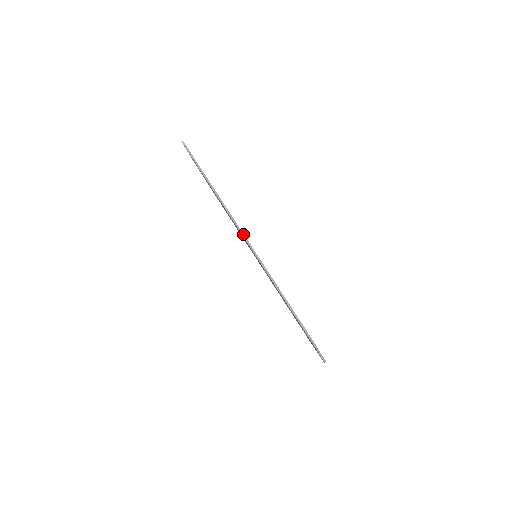
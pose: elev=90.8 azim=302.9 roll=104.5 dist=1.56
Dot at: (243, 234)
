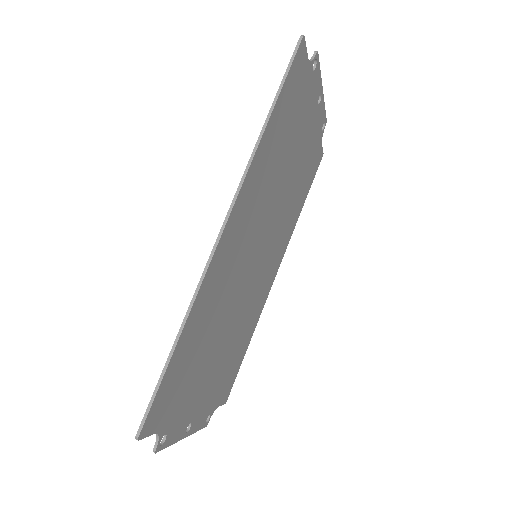
Dot at: (226, 222)
